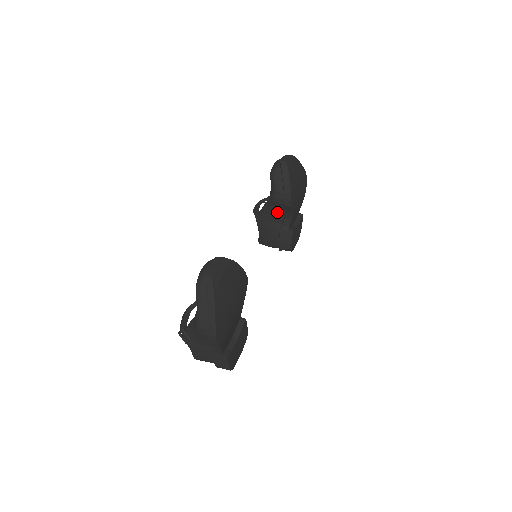
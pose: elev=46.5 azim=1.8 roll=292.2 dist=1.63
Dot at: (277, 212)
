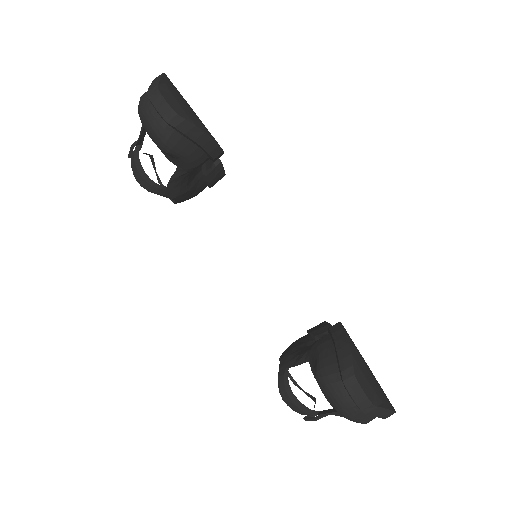
Dot at: (195, 170)
